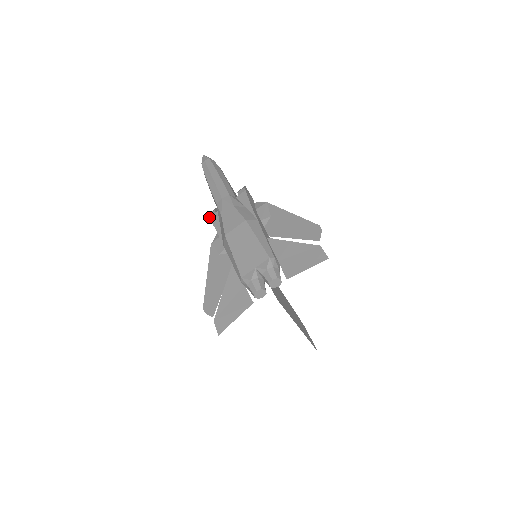
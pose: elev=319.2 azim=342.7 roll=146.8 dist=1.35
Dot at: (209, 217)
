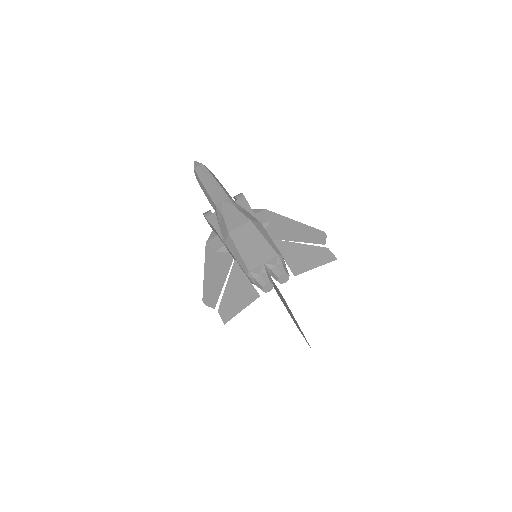
Dot at: (205, 217)
